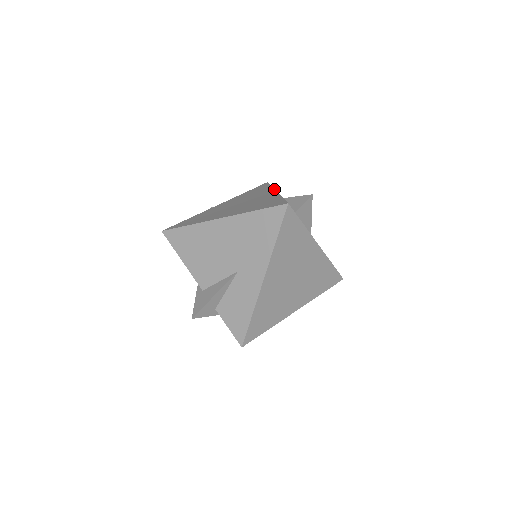
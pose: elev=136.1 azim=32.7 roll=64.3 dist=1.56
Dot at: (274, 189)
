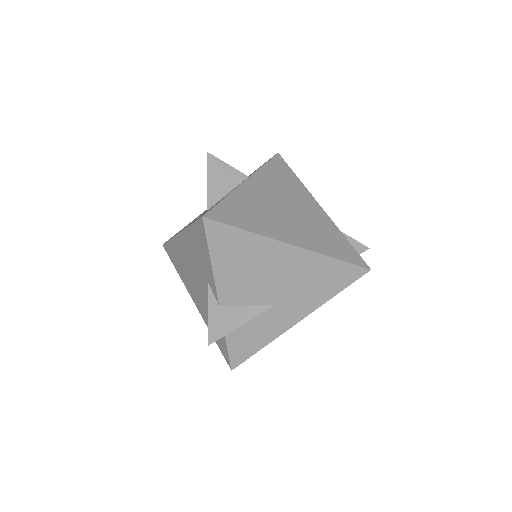
Dot at: occluded
